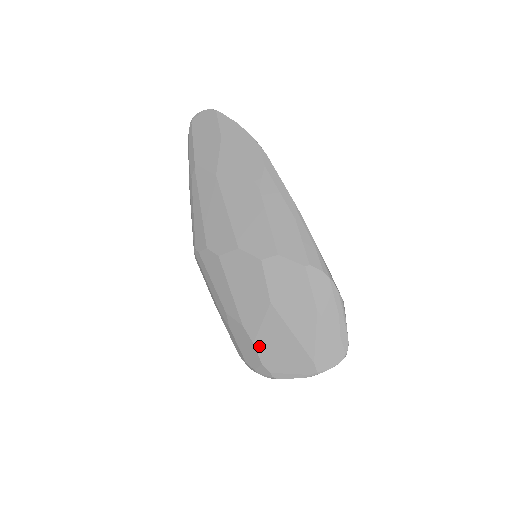
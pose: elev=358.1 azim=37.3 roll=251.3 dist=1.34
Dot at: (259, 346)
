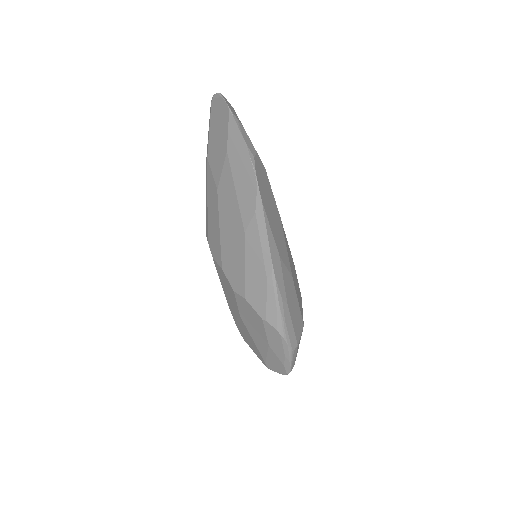
Dot at: (237, 325)
